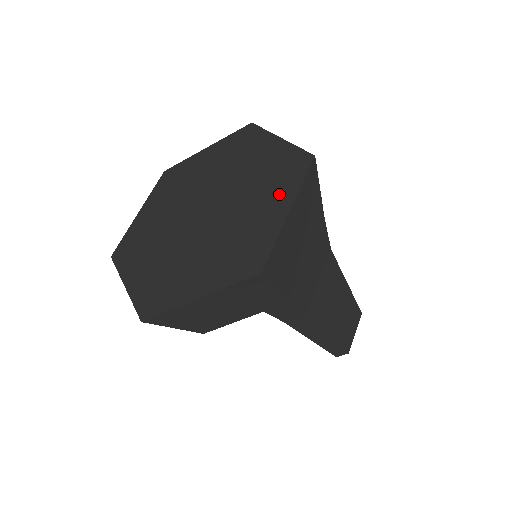
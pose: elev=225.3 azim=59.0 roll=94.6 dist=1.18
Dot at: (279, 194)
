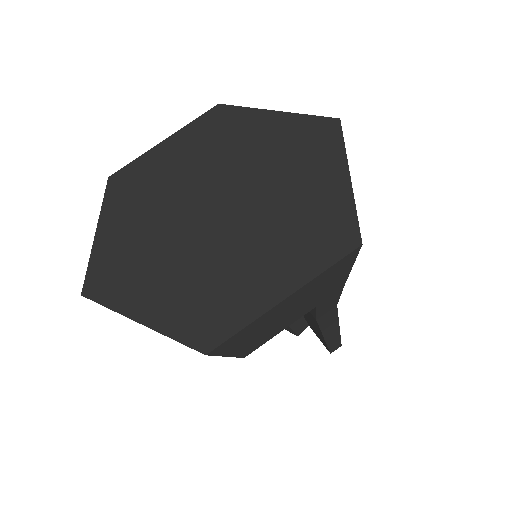
Dot at: (321, 163)
